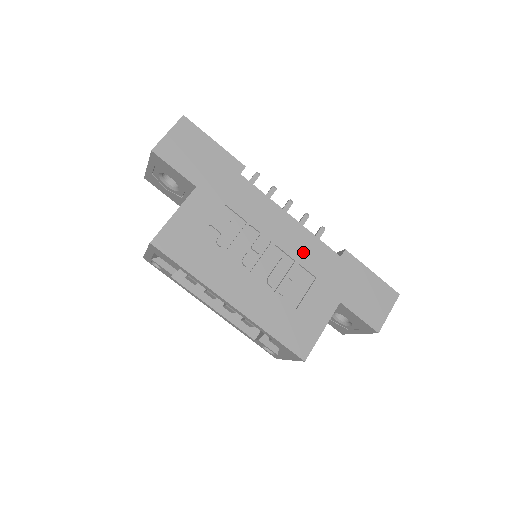
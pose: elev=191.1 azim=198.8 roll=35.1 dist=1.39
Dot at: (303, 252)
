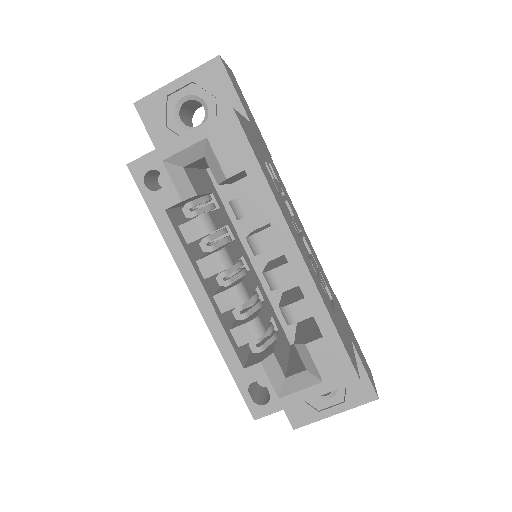
Dot at: (319, 266)
